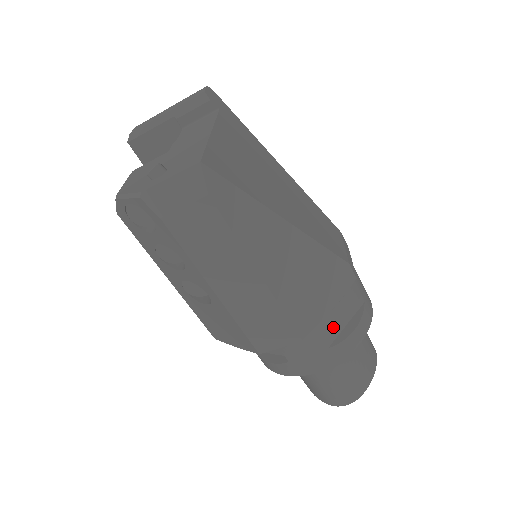
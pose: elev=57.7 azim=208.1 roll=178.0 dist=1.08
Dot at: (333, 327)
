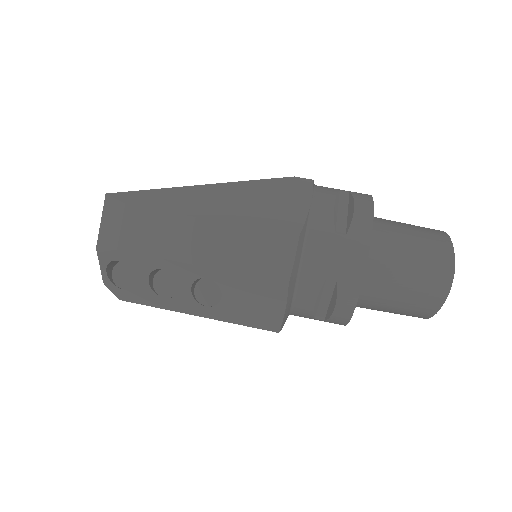
Dot at: (329, 218)
